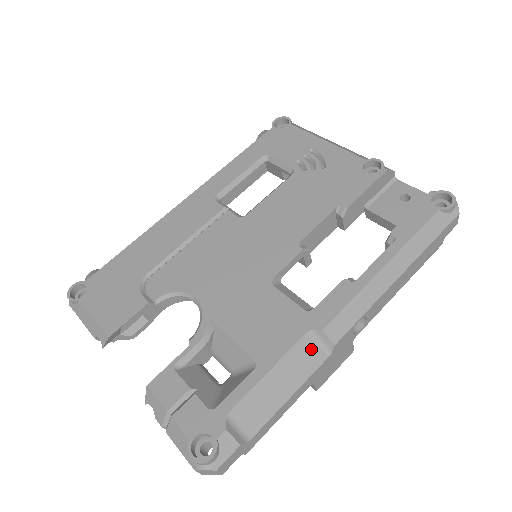
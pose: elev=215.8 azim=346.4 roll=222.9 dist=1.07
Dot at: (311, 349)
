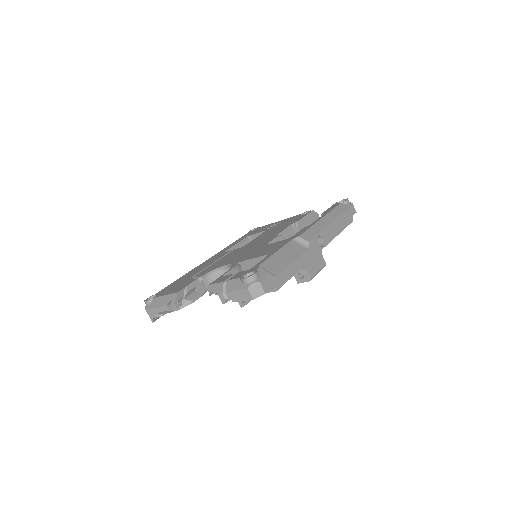
Dot at: (296, 246)
